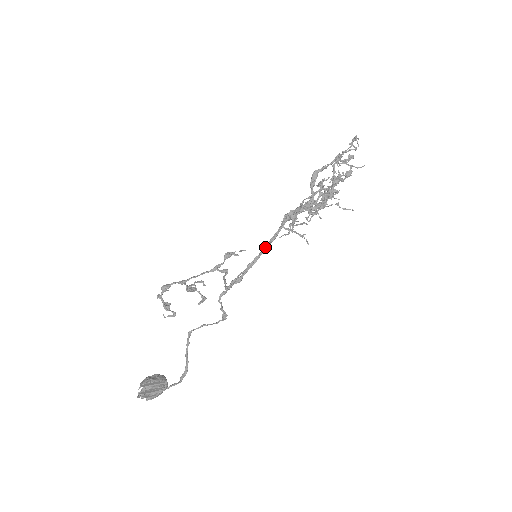
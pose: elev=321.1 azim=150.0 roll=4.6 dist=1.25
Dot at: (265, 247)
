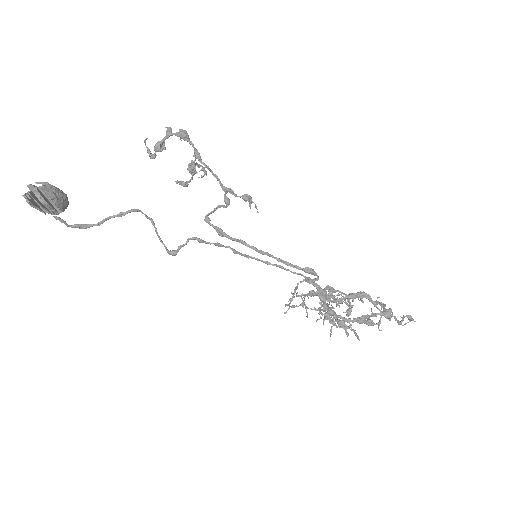
Dot at: (269, 262)
